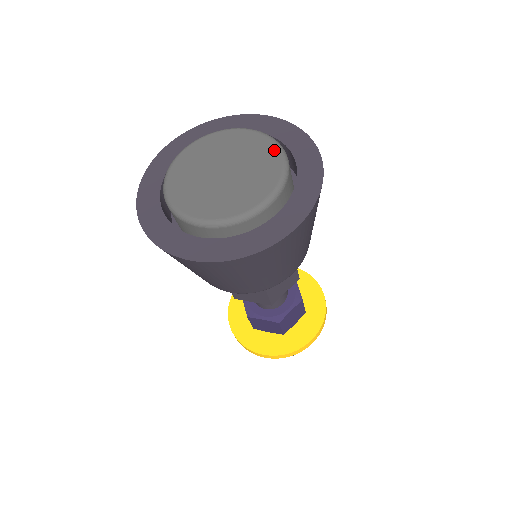
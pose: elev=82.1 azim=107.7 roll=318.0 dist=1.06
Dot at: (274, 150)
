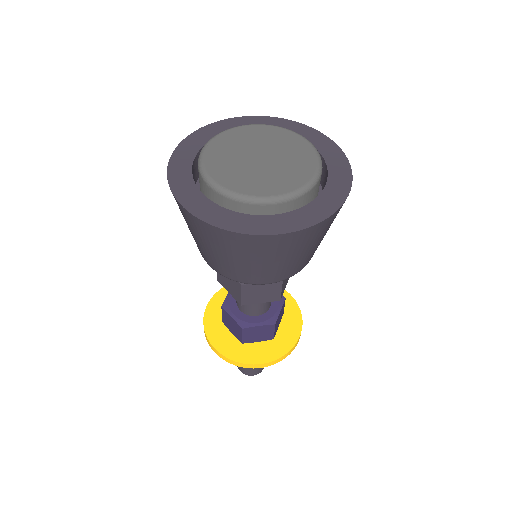
Dot at: (313, 166)
